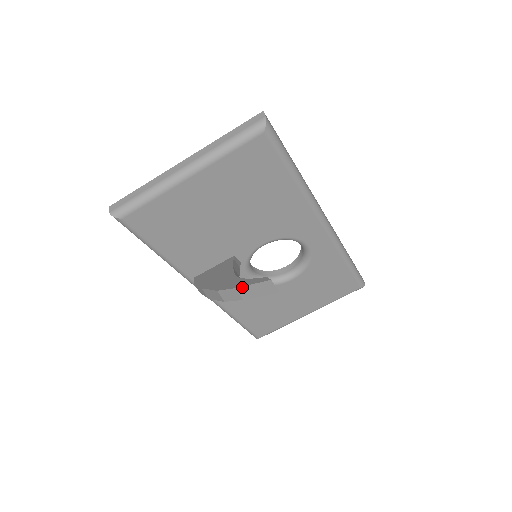
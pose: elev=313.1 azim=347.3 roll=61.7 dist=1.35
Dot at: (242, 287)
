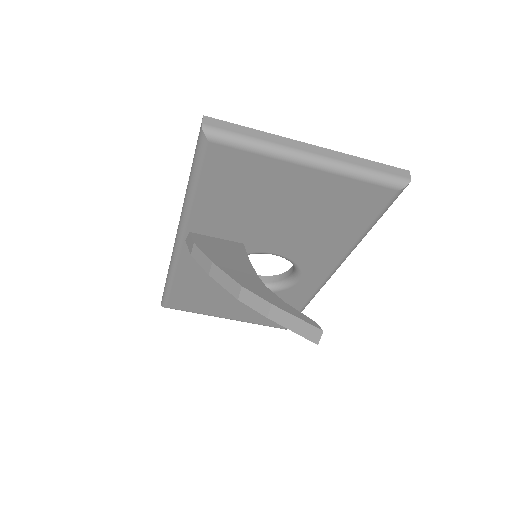
Dot at: (281, 309)
